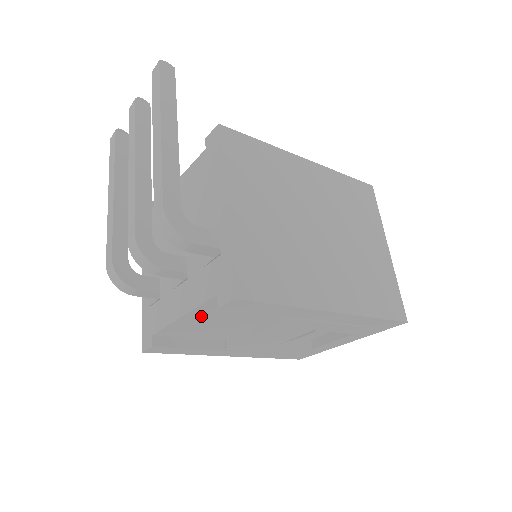
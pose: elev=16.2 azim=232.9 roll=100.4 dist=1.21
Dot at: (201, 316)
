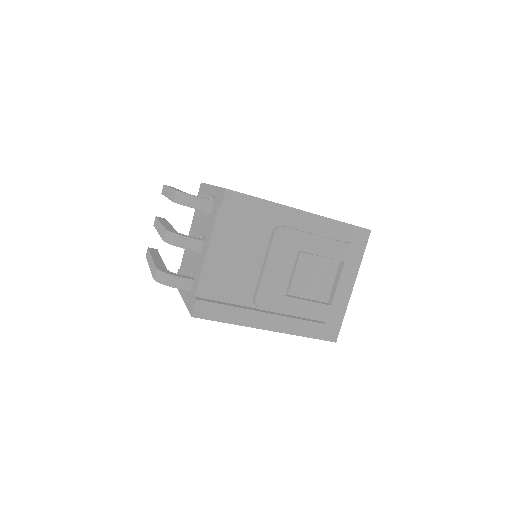
Dot at: (220, 250)
